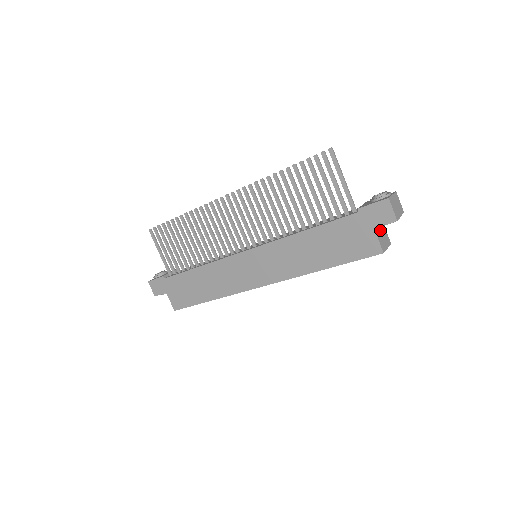
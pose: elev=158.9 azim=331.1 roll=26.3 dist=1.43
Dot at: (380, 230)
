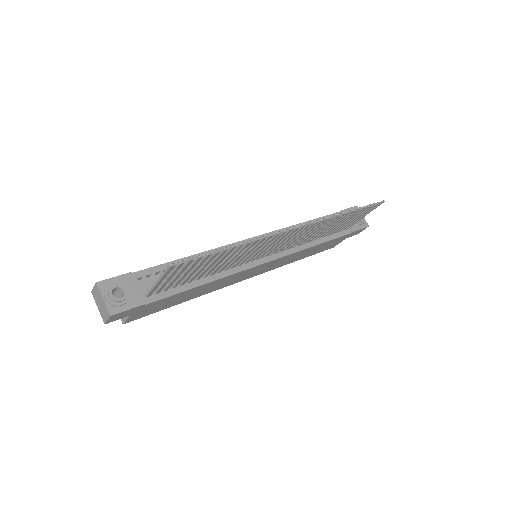
Dot at: occluded
